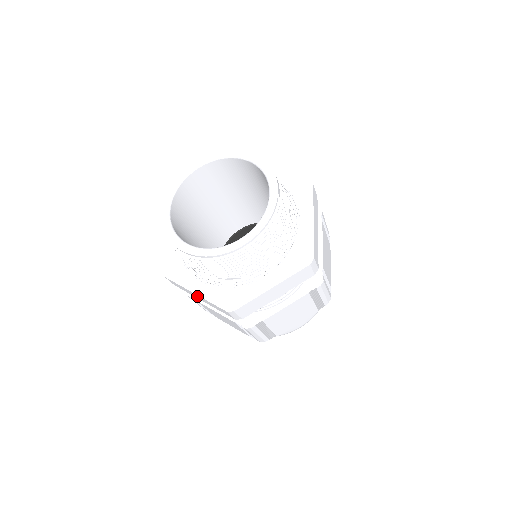
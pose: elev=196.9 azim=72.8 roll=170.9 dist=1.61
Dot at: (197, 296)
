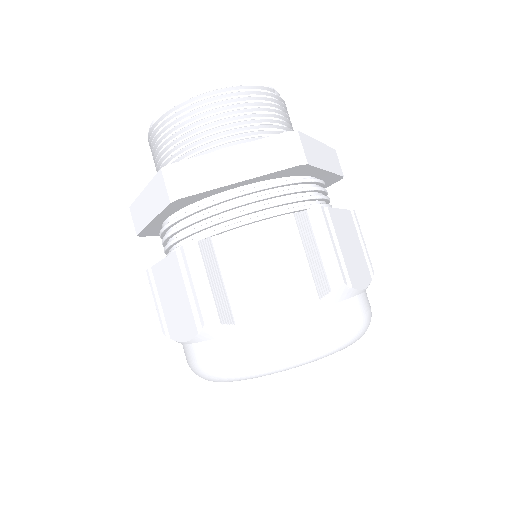
Dot at: (146, 202)
